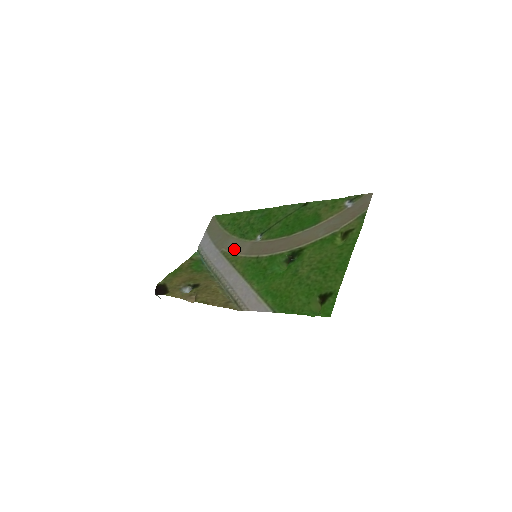
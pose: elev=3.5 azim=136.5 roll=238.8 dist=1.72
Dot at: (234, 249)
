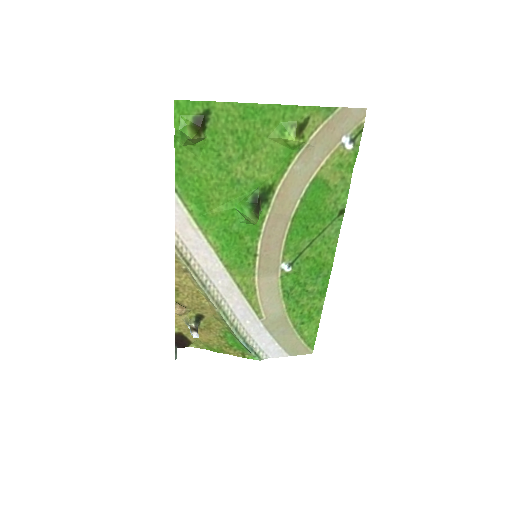
Dot at: (265, 298)
